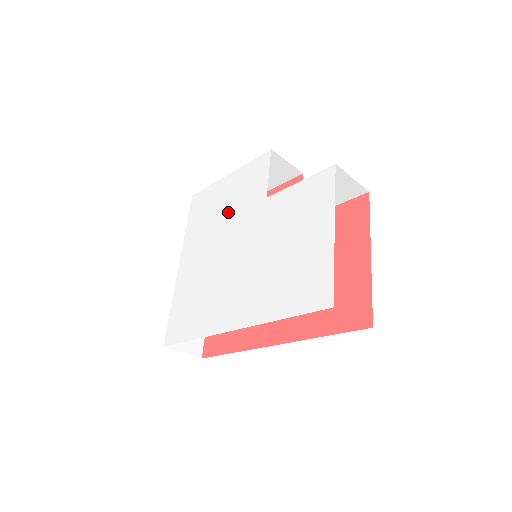
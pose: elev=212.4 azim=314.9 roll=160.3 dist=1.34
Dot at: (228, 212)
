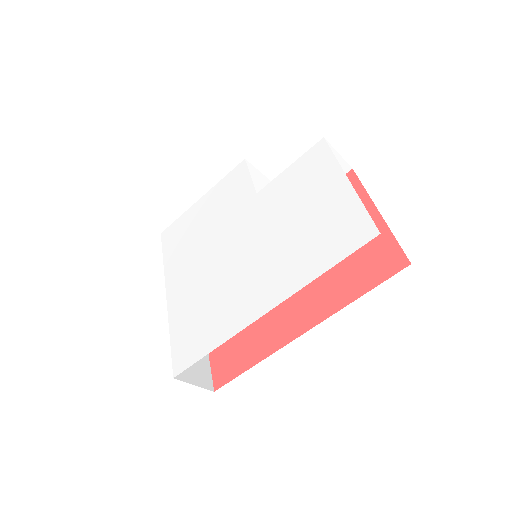
Dot at: (214, 224)
